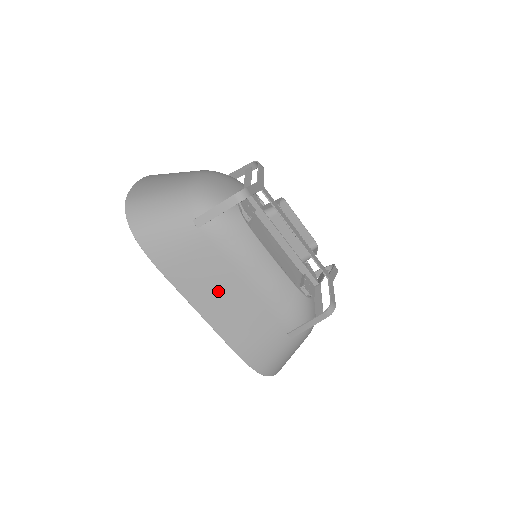
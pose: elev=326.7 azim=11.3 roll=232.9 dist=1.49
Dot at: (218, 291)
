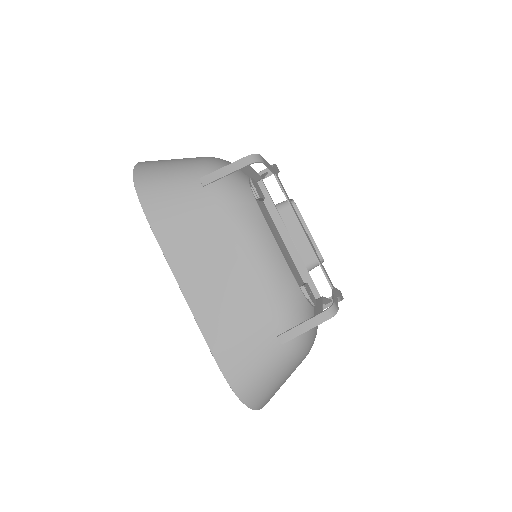
Dot at: (208, 263)
